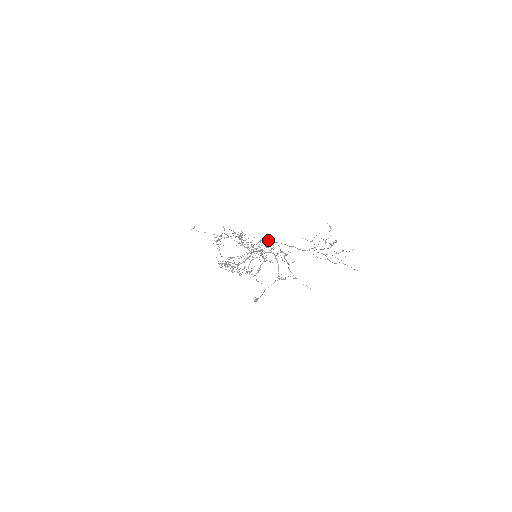
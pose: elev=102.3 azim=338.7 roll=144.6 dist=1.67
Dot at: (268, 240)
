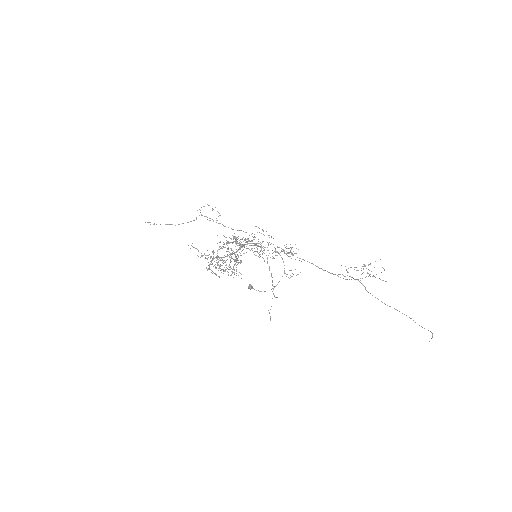
Dot at: occluded
